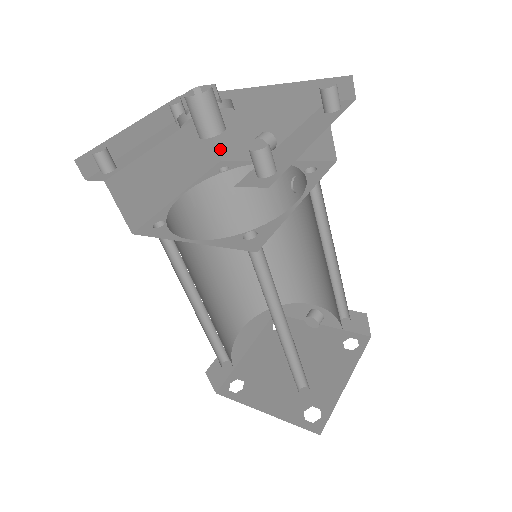
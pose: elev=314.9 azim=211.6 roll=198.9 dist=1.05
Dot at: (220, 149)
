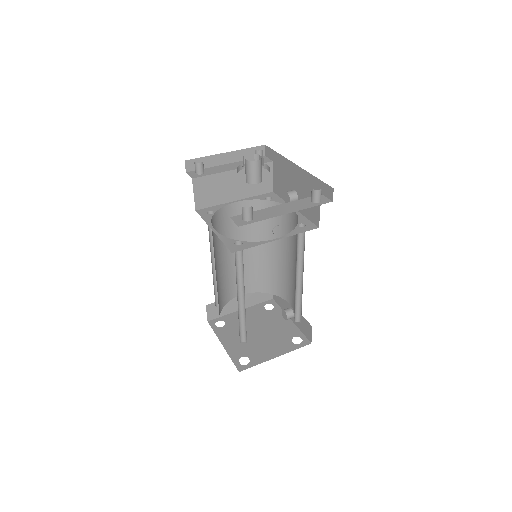
Dot at: (275, 185)
